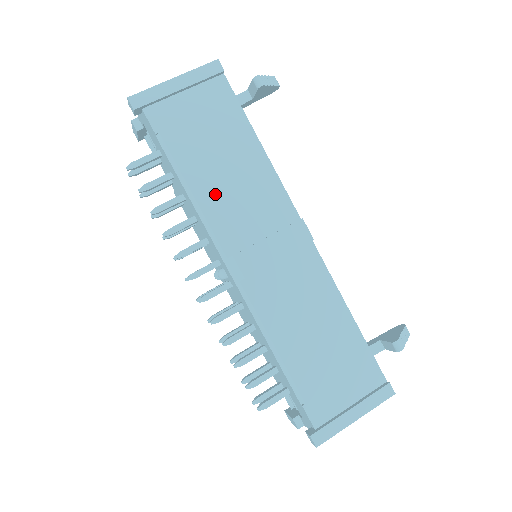
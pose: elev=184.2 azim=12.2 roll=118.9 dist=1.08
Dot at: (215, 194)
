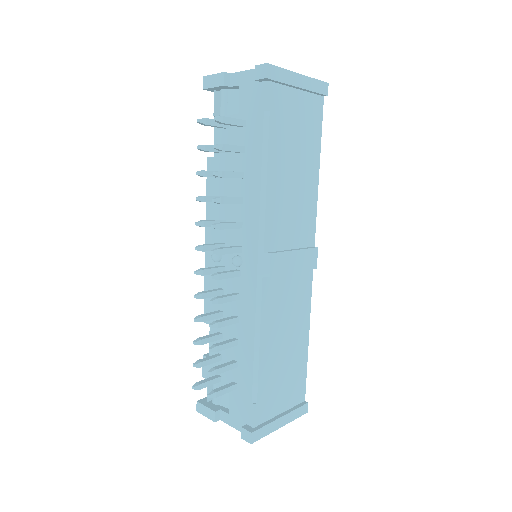
Dot at: (279, 192)
